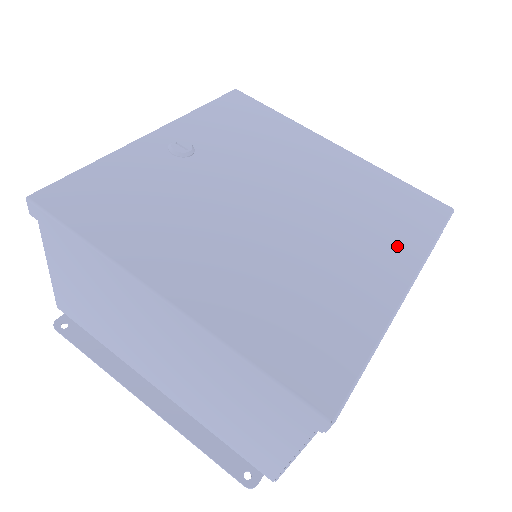
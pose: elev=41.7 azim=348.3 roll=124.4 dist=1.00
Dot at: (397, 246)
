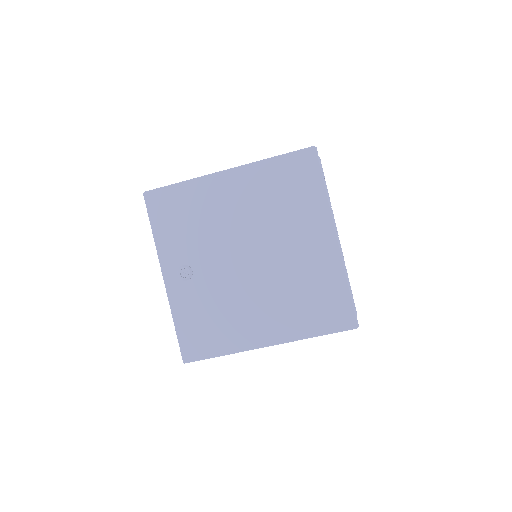
Dot at: (313, 215)
